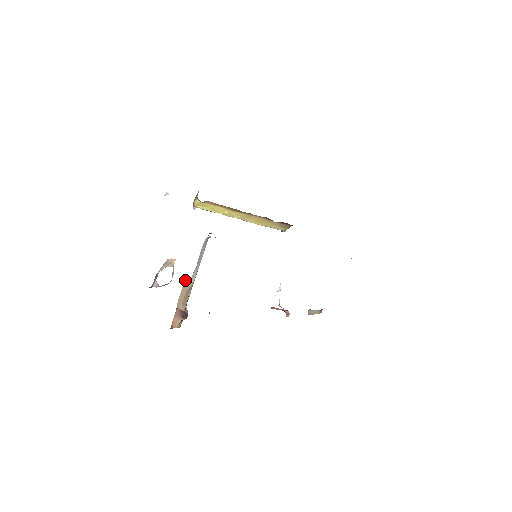
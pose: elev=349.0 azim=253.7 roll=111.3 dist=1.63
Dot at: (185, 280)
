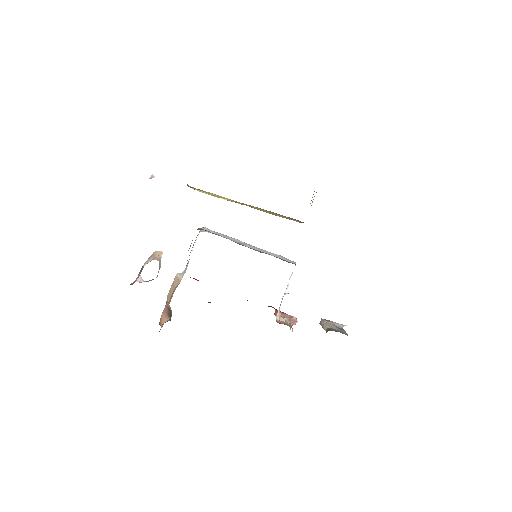
Dot at: (177, 273)
